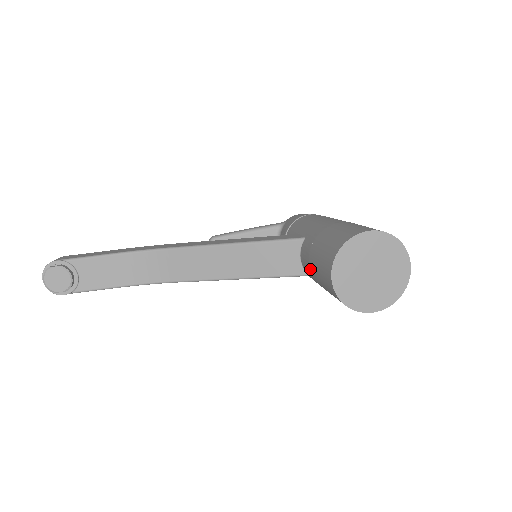
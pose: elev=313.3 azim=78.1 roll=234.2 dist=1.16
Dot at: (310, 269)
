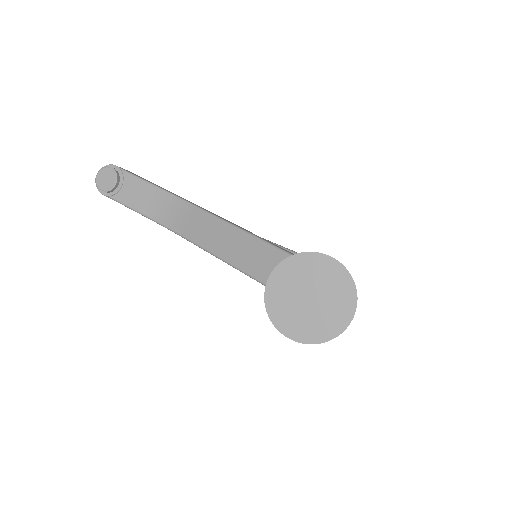
Dot at: occluded
